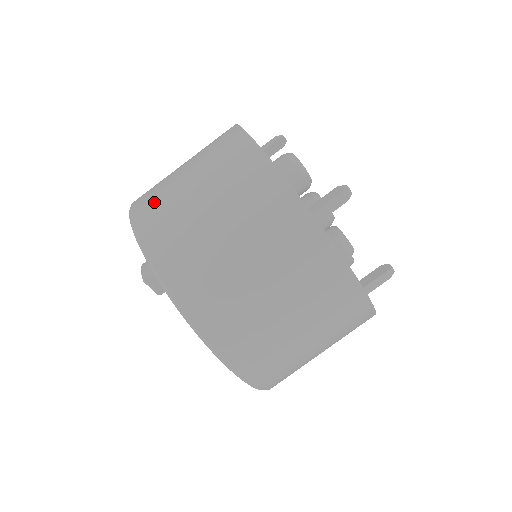
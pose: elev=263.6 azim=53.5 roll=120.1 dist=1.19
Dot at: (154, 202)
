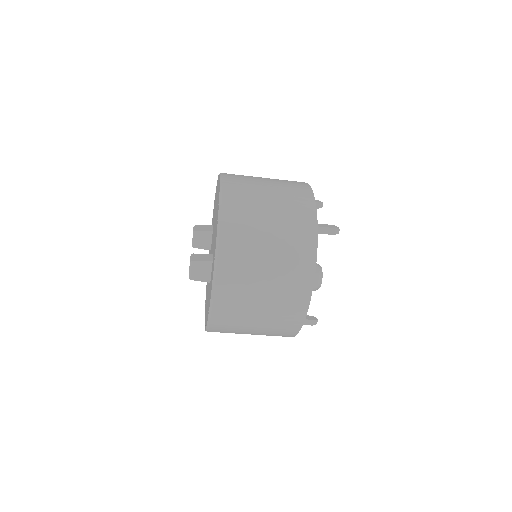
Dot at: (233, 301)
